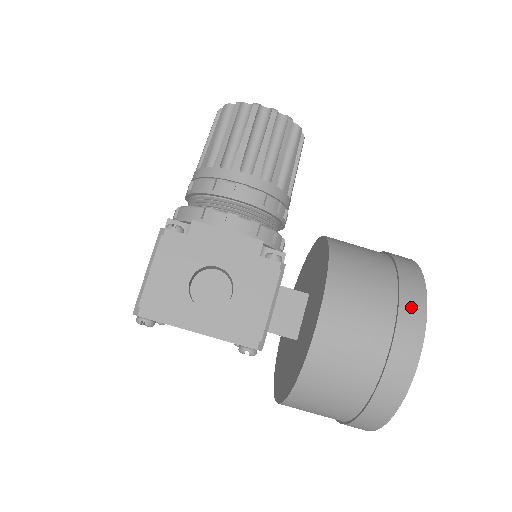
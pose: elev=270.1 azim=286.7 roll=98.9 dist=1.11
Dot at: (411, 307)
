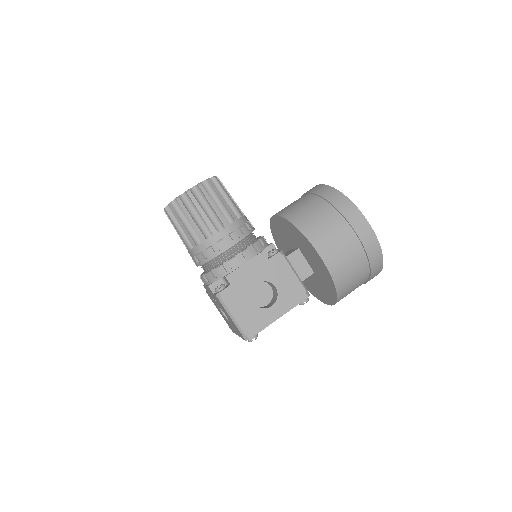
Dot at: (350, 214)
